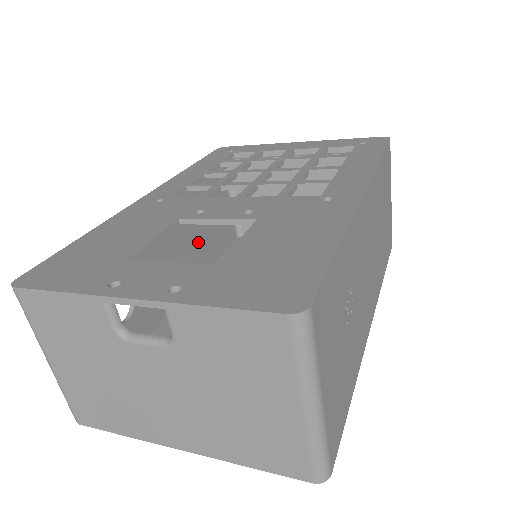
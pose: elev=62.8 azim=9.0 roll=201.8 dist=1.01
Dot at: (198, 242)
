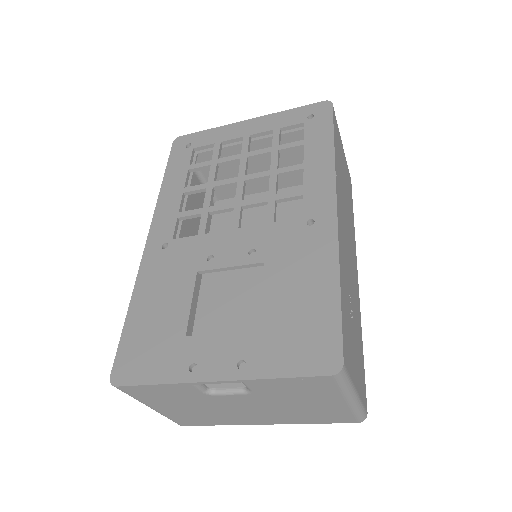
Dot at: occluded
